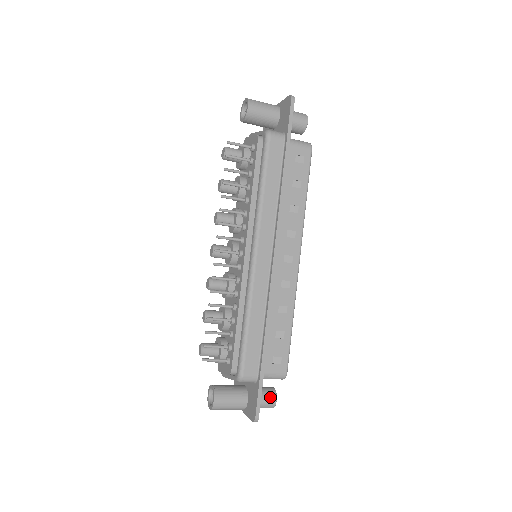
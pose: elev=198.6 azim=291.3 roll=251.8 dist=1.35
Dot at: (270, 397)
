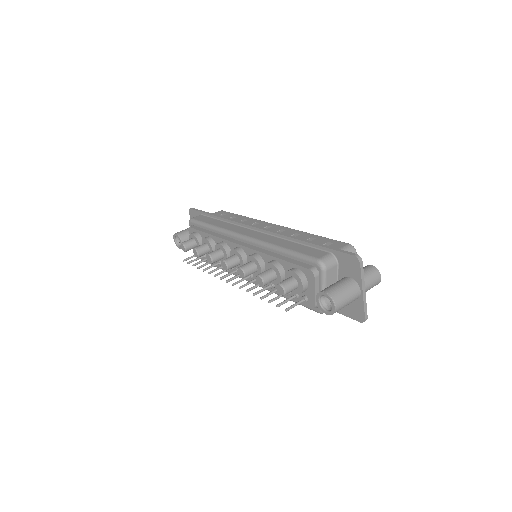
Dot at: occluded
